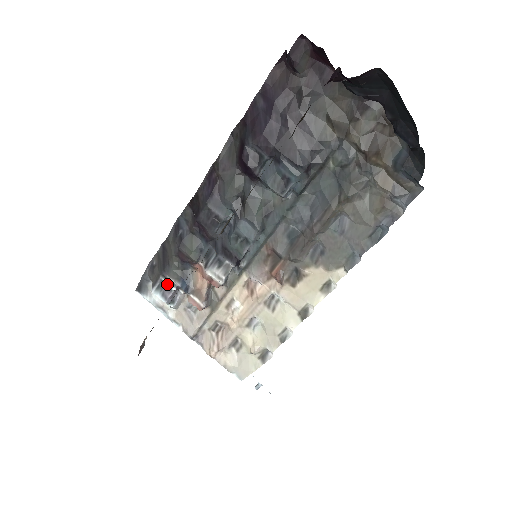
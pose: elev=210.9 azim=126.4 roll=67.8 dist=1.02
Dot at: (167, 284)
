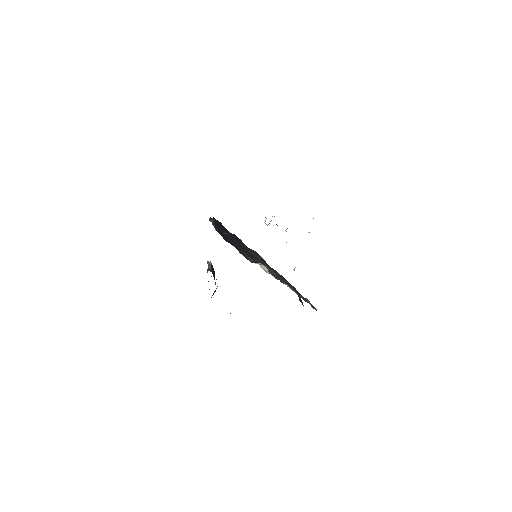
Dot at: occluded
